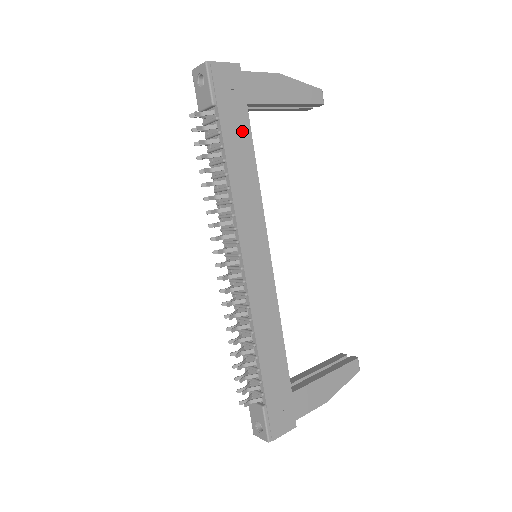
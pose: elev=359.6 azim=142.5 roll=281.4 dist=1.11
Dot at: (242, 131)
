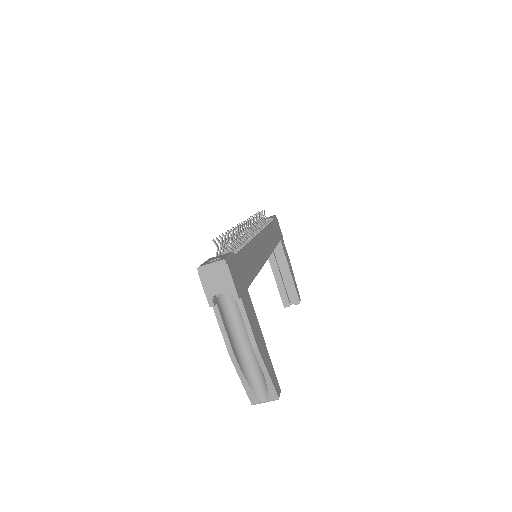
Dot at: (277, 236)
